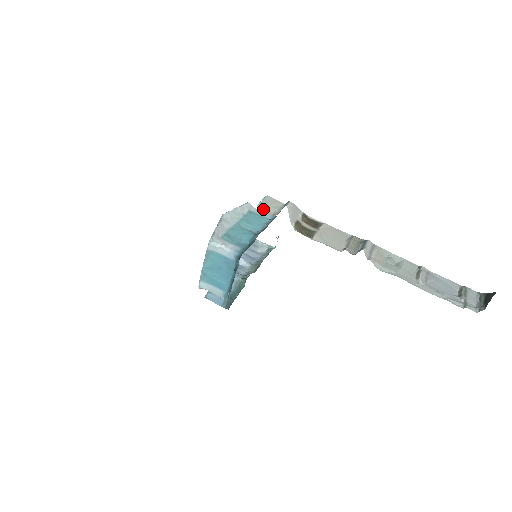
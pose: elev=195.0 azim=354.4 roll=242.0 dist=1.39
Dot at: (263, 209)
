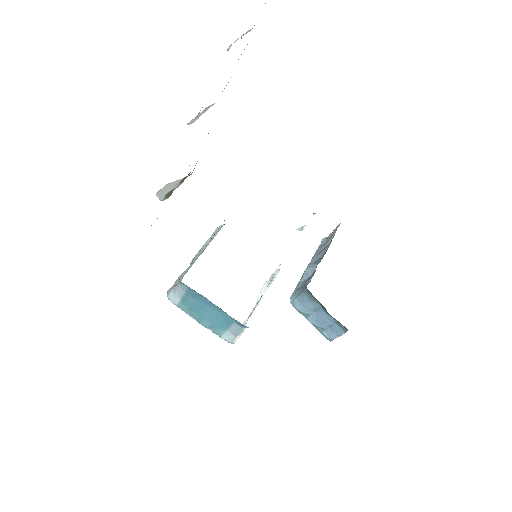
Dot at: occluded
